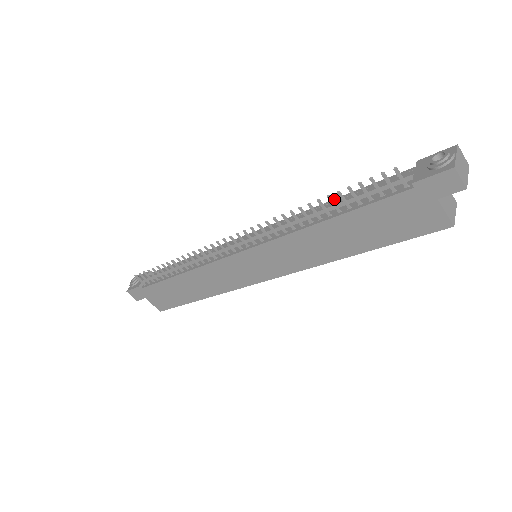
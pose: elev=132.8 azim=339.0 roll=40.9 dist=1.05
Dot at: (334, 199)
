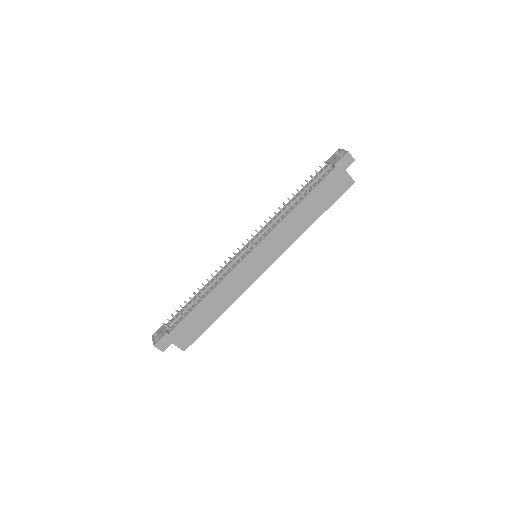
Dot at: (292, 199)
